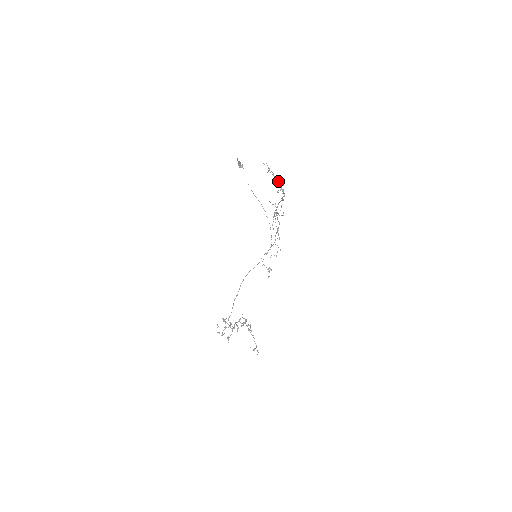
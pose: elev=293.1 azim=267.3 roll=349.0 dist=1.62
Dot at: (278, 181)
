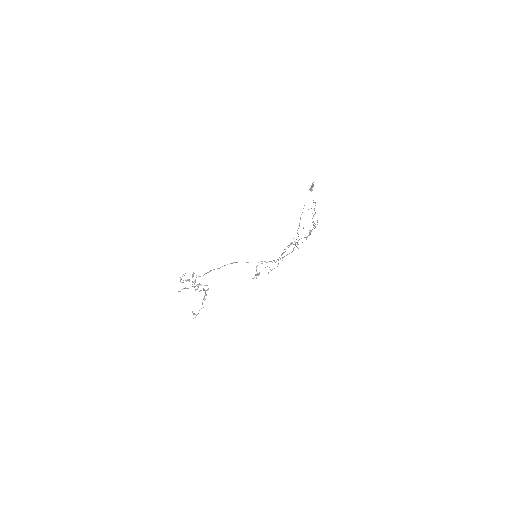
Dot at: occluded
